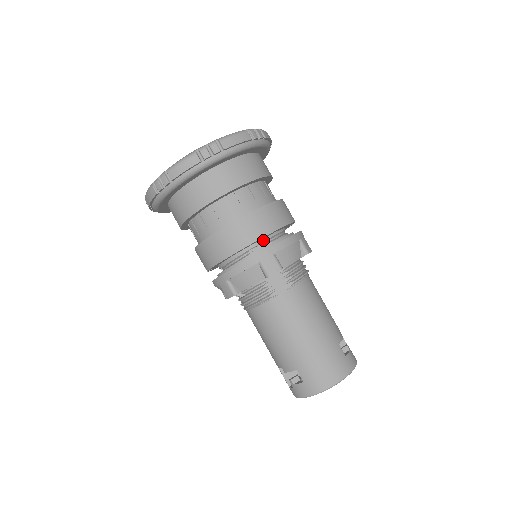
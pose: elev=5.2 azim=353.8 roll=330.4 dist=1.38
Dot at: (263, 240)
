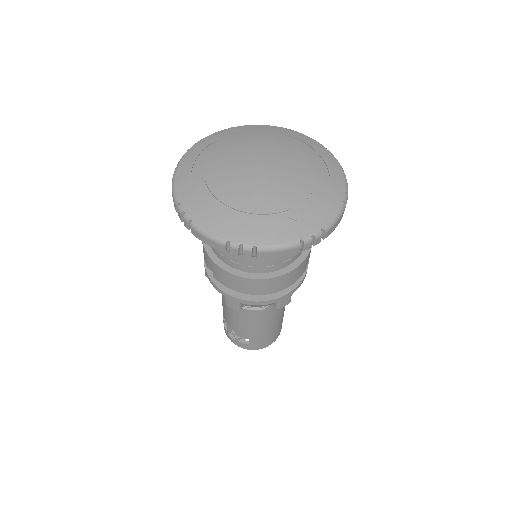
Dot at: occluded
